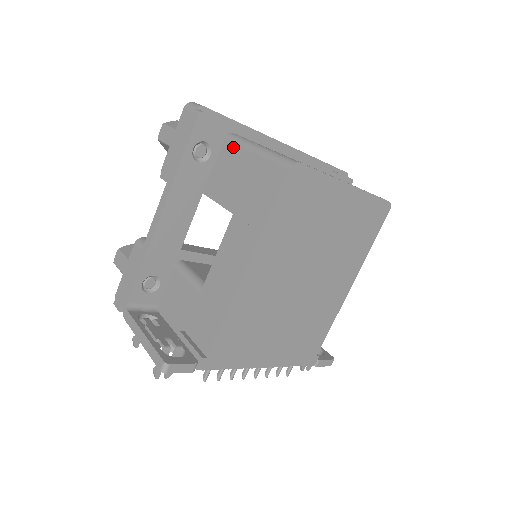
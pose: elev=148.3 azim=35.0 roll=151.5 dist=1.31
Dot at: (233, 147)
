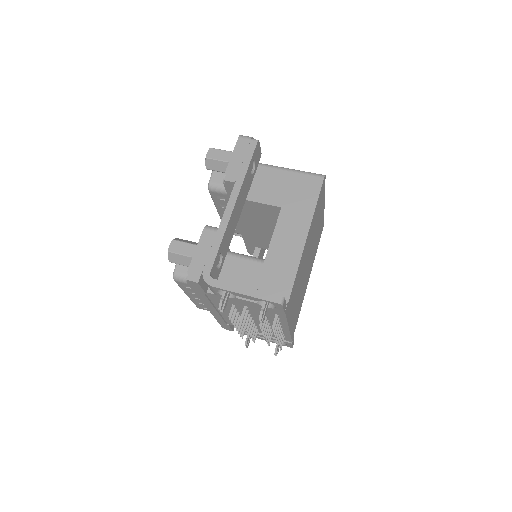
Dot at: (266, 169)
